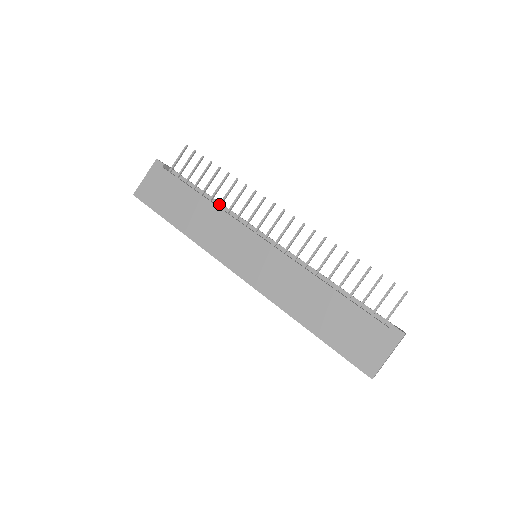
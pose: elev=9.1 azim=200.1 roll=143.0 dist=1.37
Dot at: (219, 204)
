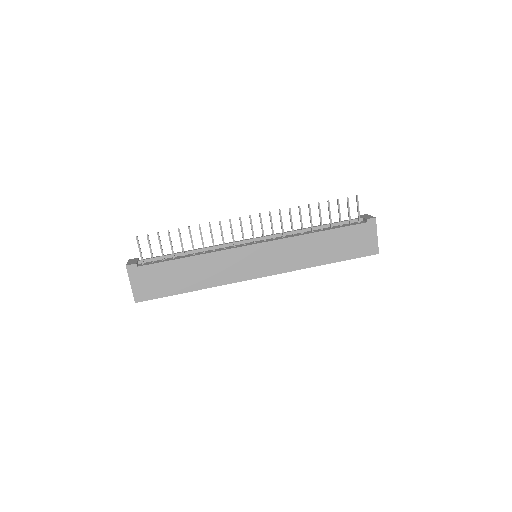
Dot at: (204, 251)
